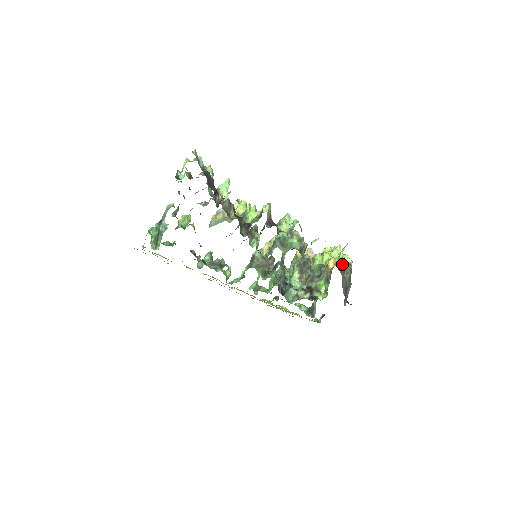
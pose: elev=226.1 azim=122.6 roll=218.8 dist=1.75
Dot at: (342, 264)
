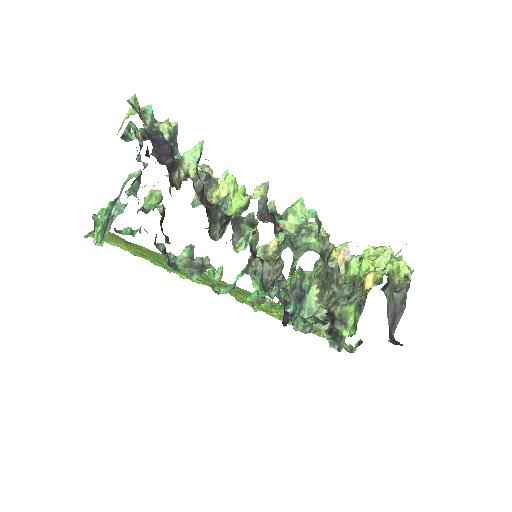
Dot at: (392, 277)
